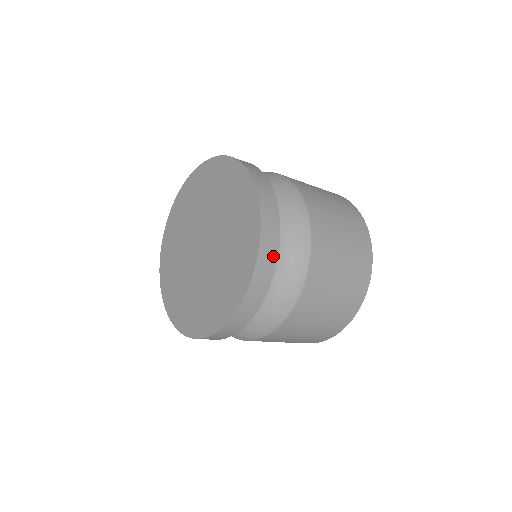
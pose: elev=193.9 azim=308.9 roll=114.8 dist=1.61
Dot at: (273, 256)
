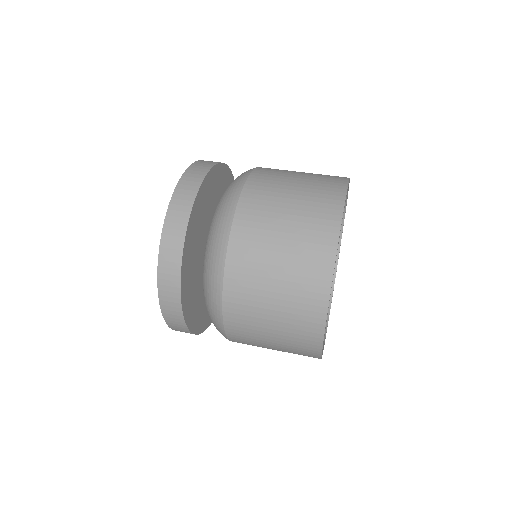
Dot at: (175, 289)
